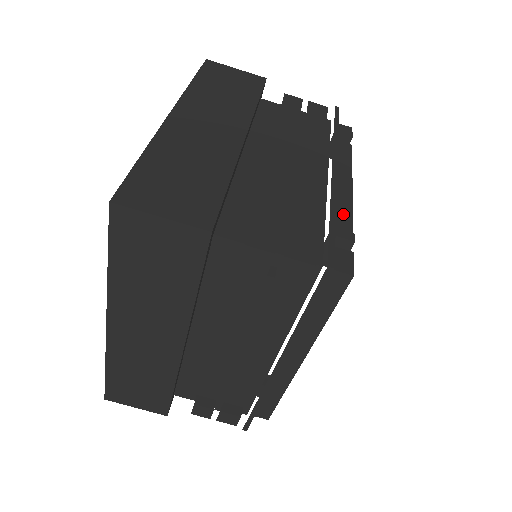
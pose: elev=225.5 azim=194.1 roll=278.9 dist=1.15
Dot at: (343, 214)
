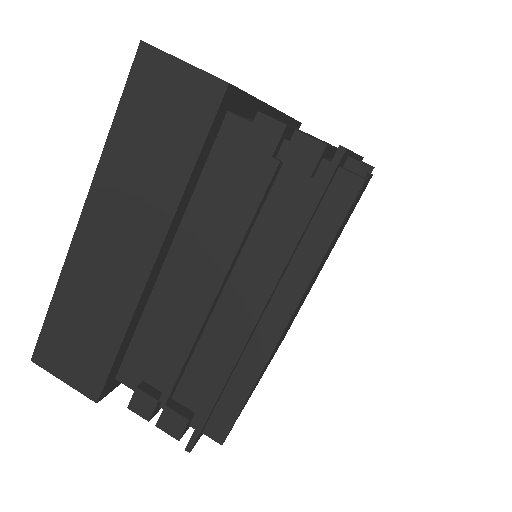
Dot at: occluded
